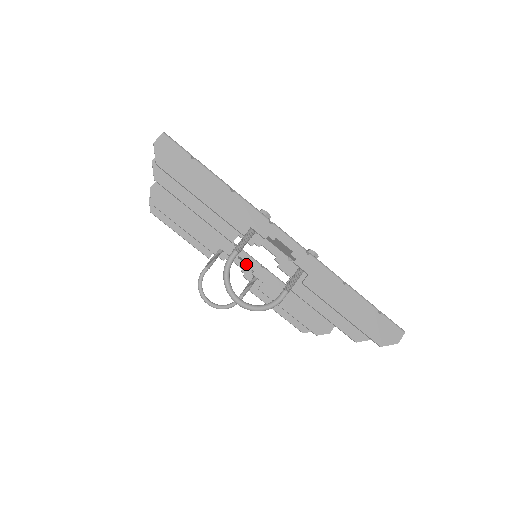
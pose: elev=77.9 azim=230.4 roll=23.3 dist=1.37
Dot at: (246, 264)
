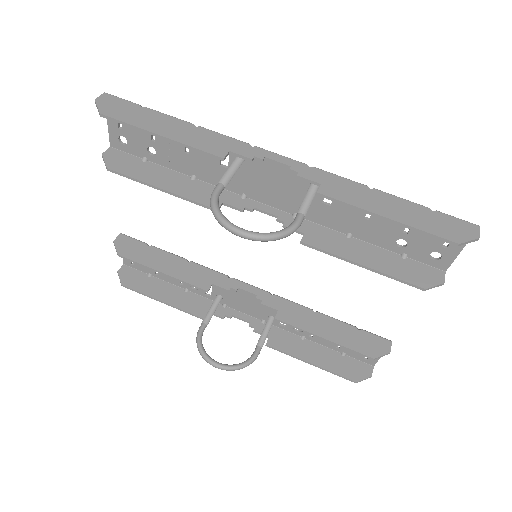
Dot at: (252, 315)
